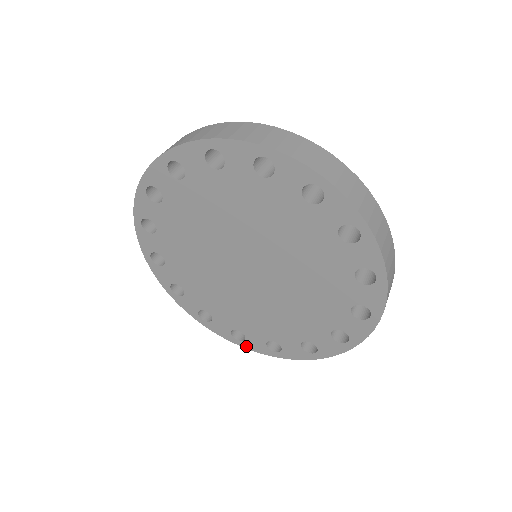
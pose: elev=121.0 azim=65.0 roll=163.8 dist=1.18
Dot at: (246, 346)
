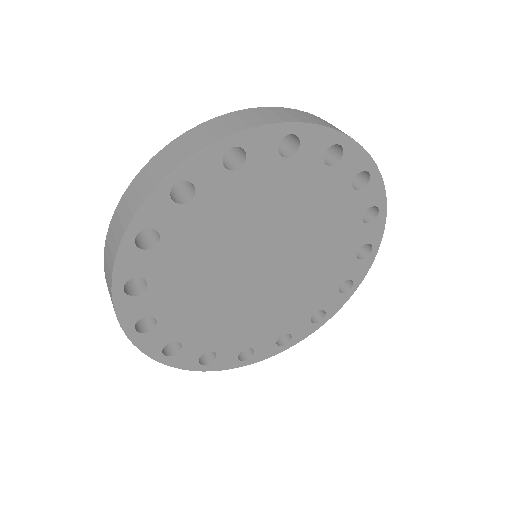
Dot at: (254, 361)
